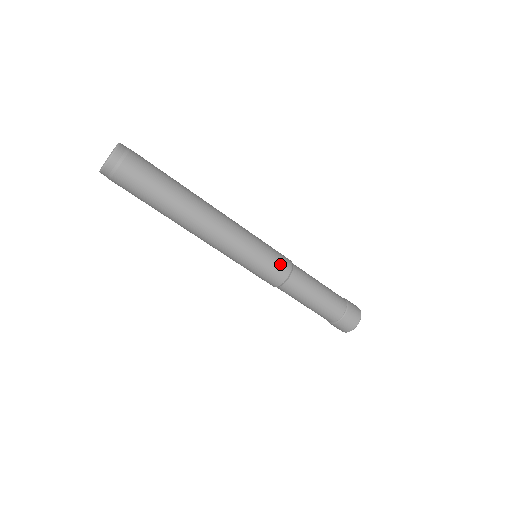
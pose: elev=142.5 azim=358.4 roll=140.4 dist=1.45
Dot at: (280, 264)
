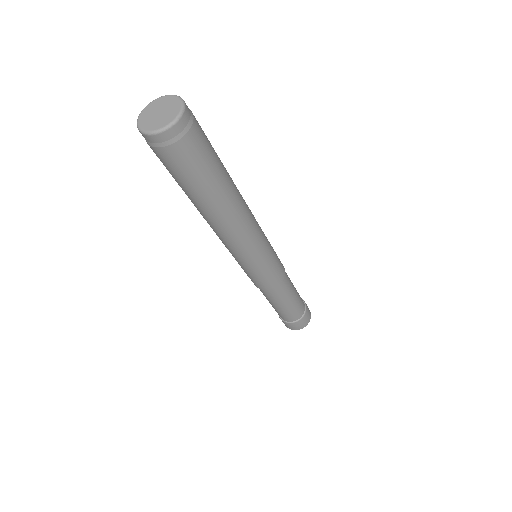
Dot at: (280, 261)
